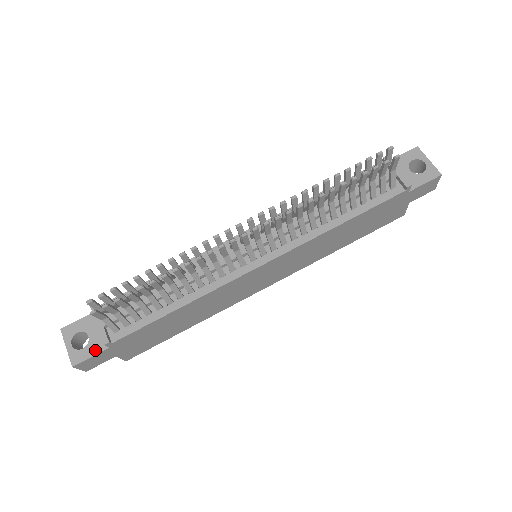
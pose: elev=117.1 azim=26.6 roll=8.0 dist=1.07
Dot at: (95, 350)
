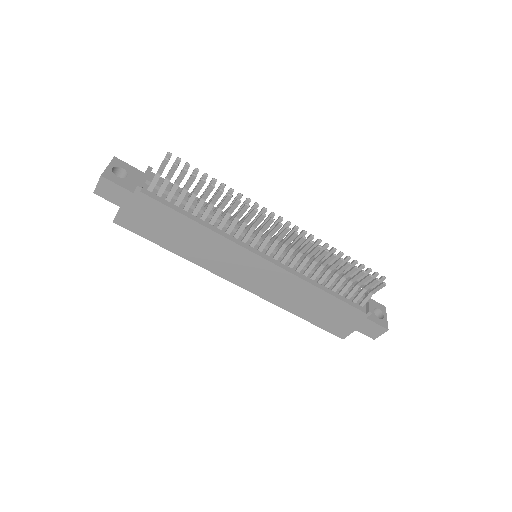
Dot at: (124, 185)
